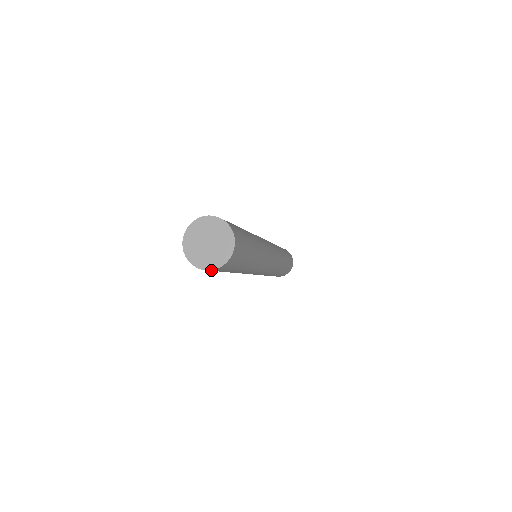
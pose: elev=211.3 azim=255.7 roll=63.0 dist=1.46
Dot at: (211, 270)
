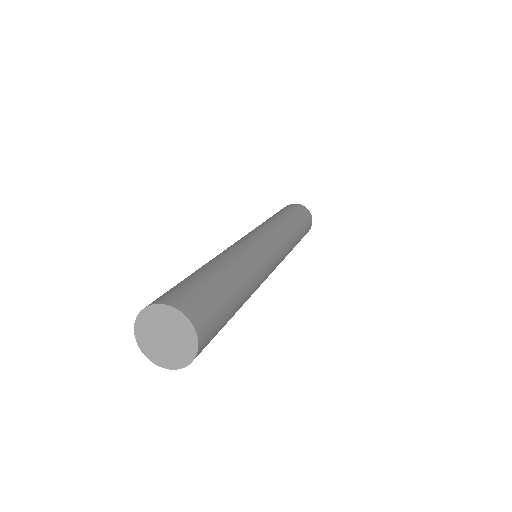
Dot at: (171, 365)
